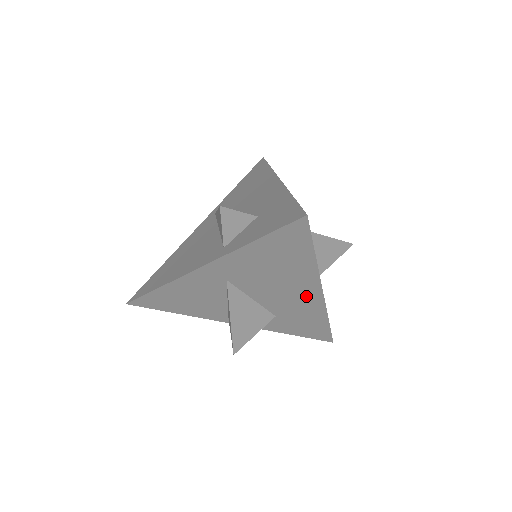
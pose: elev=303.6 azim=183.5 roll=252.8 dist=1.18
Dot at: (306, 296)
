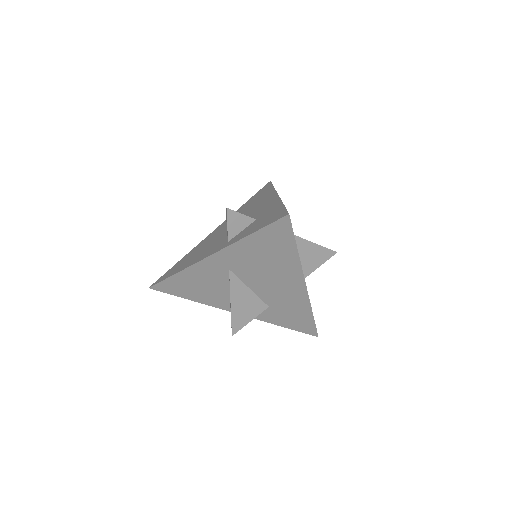
Dot at: (293, 288)
